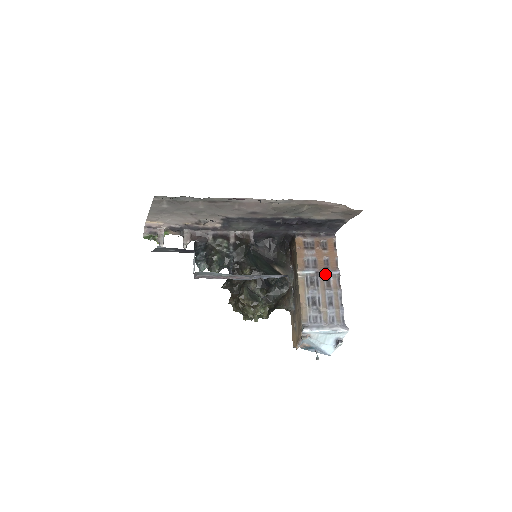
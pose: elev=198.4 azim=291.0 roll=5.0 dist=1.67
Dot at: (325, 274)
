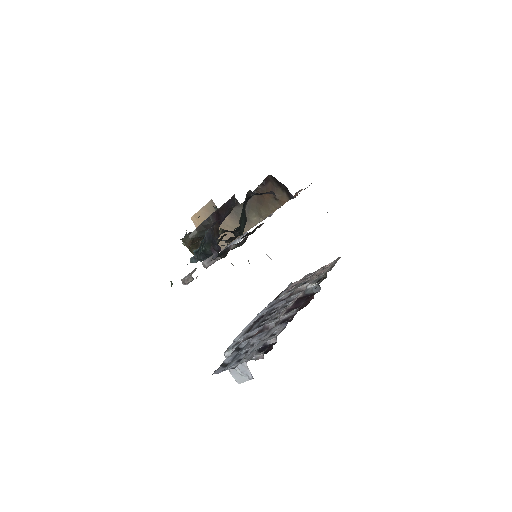
Dot at: occluded
